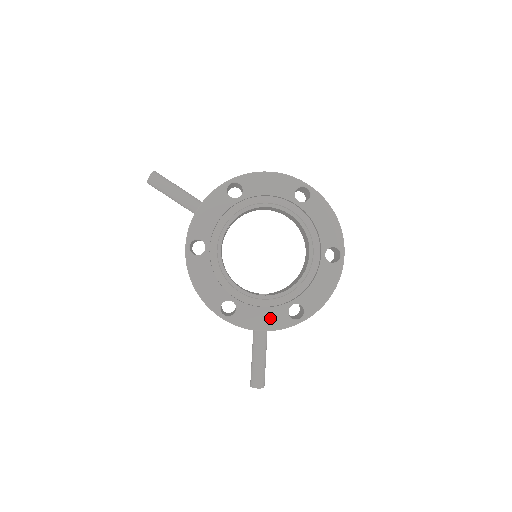
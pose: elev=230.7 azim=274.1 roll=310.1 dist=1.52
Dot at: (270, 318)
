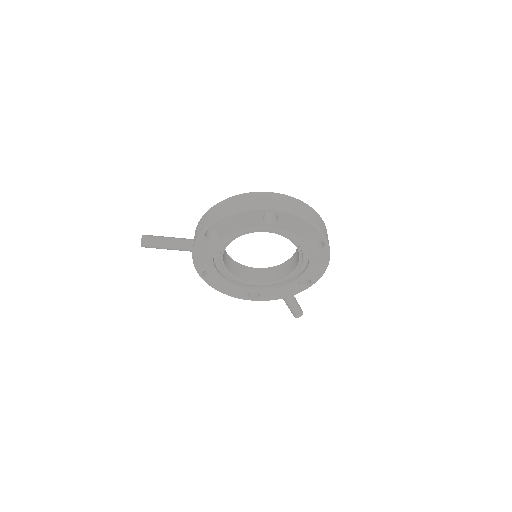
Dot at: (287, 291)
